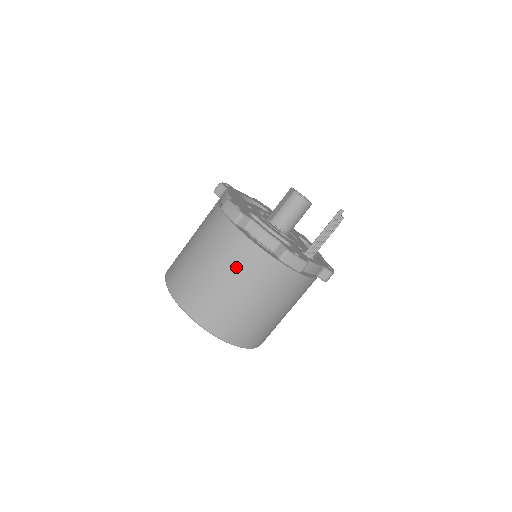
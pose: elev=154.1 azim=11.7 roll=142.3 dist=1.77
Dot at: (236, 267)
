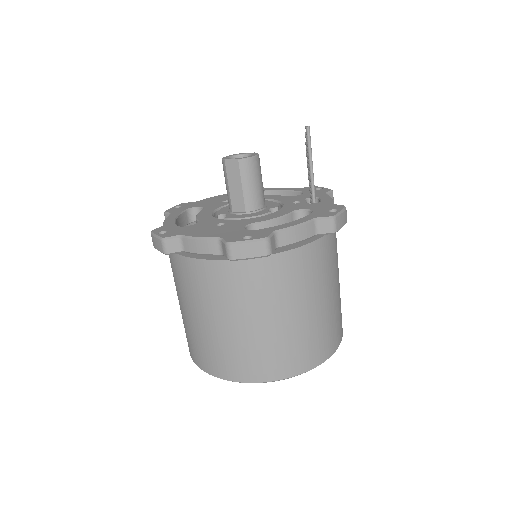
Dot at: (302, 287)
